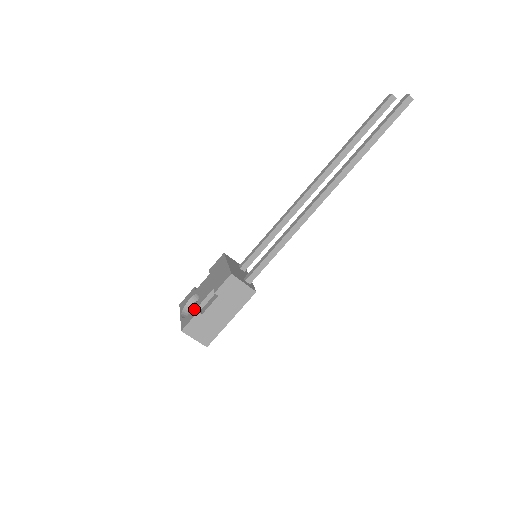
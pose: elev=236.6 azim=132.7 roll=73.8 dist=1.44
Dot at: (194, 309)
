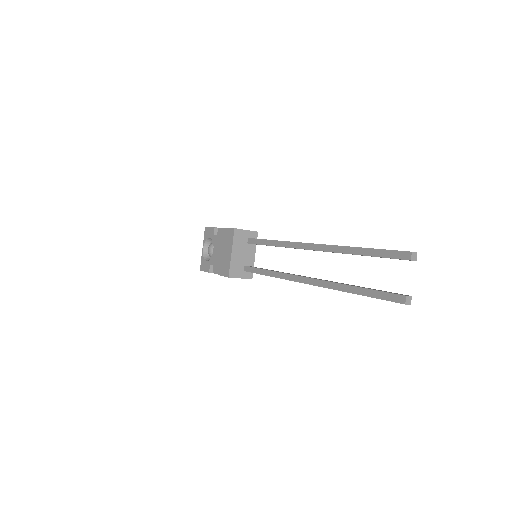
Dot at: (208, 263)
